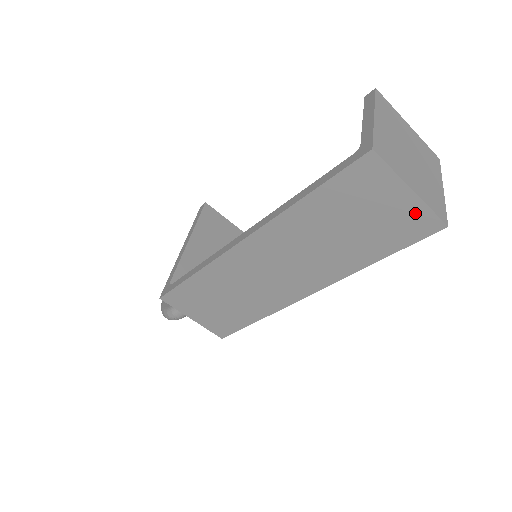
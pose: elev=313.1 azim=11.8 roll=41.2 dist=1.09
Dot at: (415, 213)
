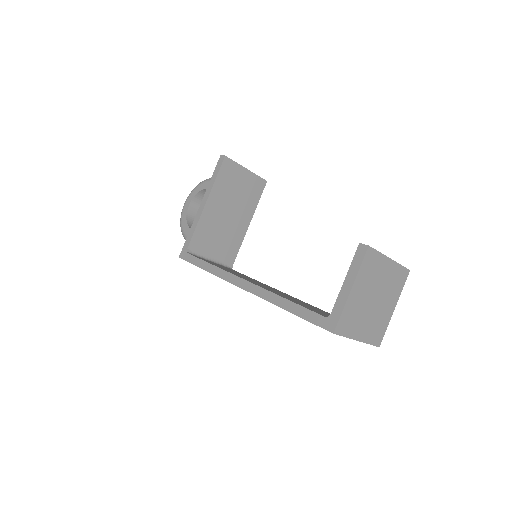
Dot at: occluded
